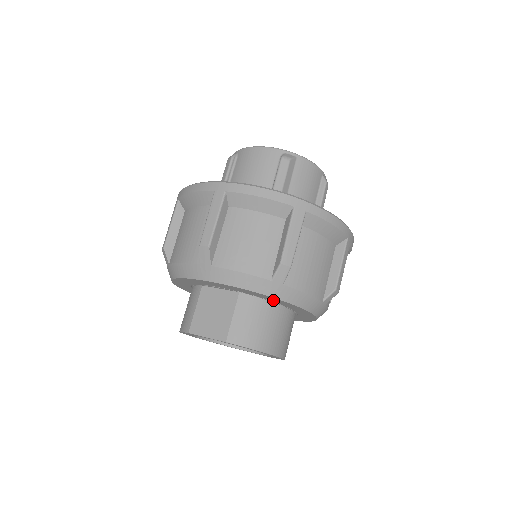
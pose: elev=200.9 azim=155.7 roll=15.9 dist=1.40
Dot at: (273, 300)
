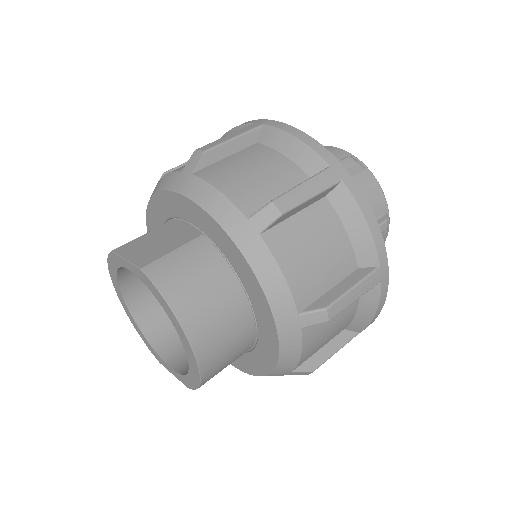
Dot at: (235, 262)
